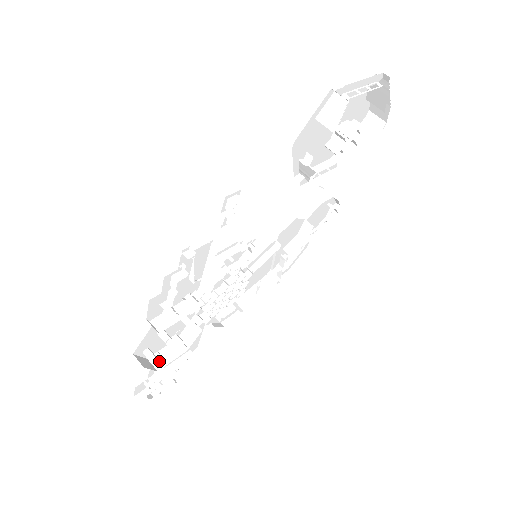
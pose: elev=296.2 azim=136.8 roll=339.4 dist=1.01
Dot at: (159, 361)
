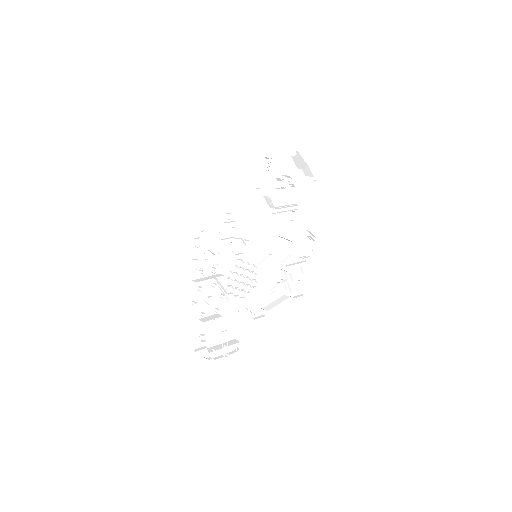
Dot at: (203, 314)
